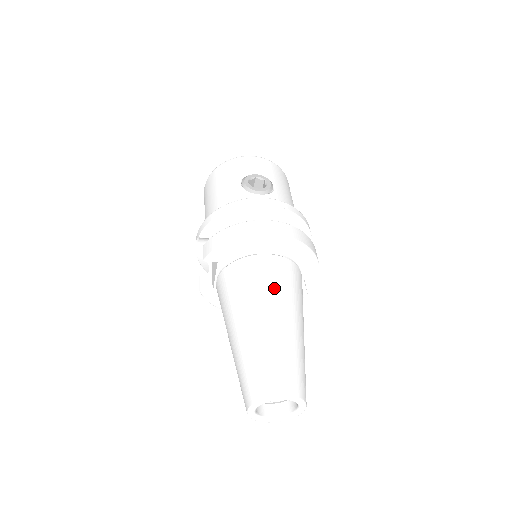
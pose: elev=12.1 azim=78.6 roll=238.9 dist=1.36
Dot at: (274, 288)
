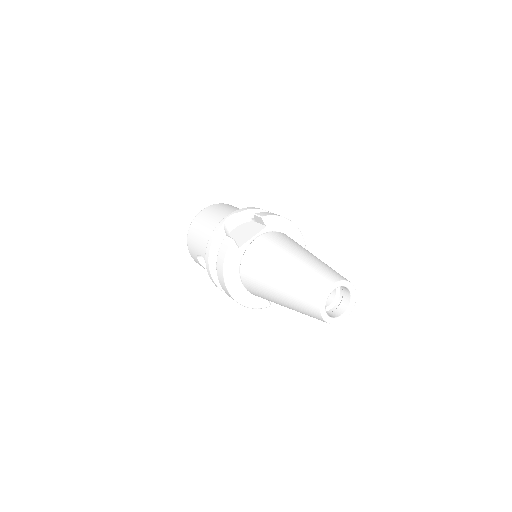
Dot at: occluded
